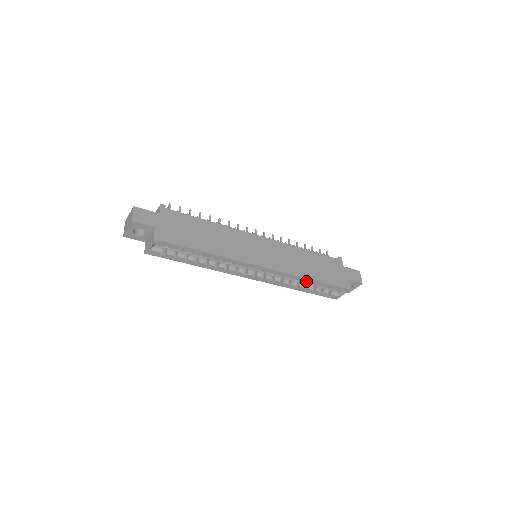
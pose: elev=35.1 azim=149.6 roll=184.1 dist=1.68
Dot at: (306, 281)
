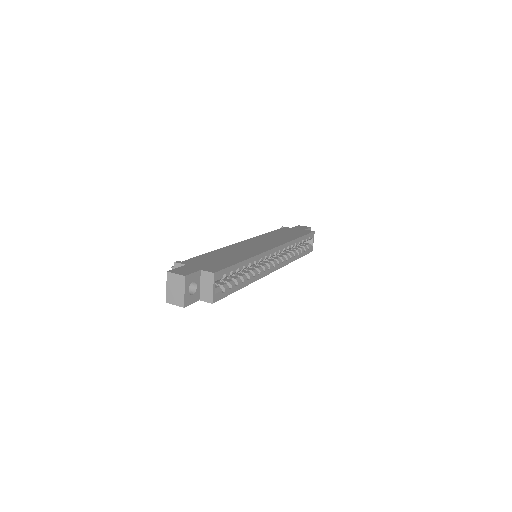
Dot at: (296, 243)
